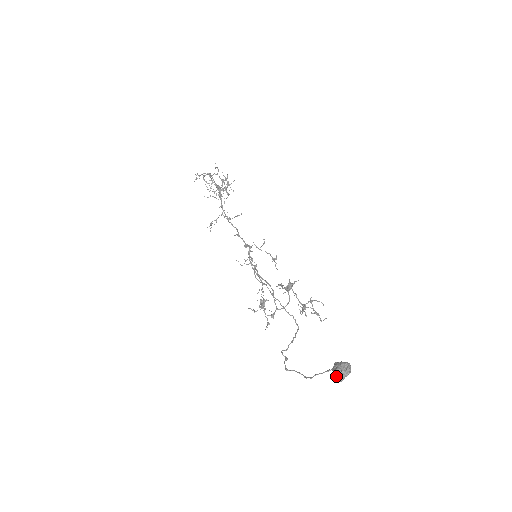
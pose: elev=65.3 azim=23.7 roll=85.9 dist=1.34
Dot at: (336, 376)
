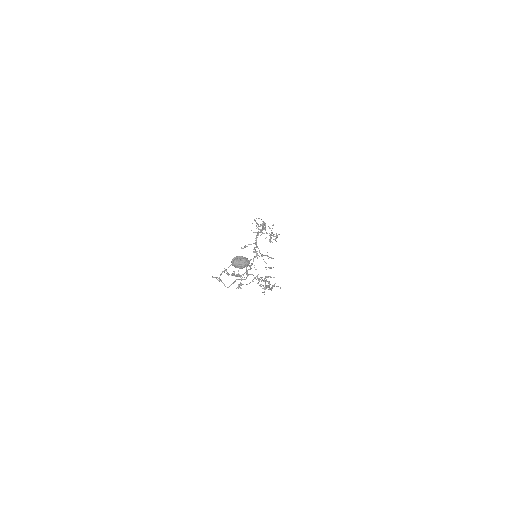
Dot at: (233, 259)
